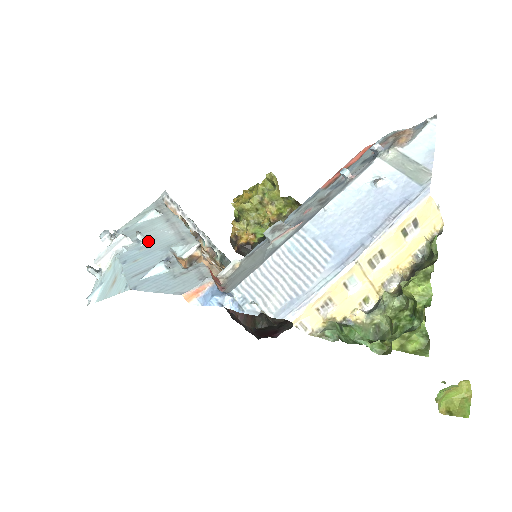
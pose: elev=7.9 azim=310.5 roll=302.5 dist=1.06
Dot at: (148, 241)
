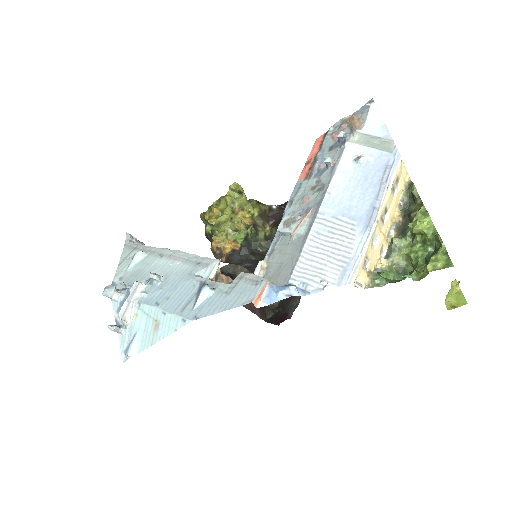
Dot at: (162, 278)
